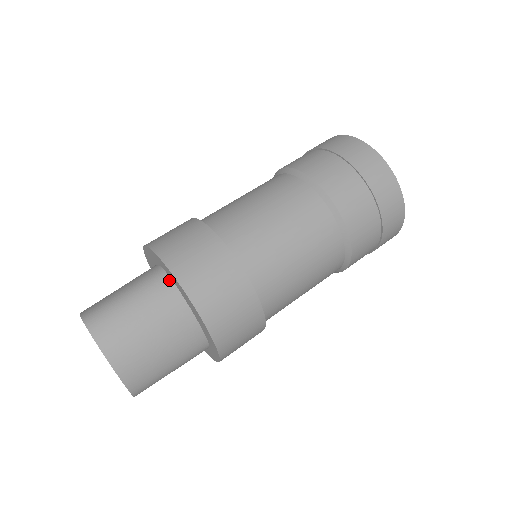
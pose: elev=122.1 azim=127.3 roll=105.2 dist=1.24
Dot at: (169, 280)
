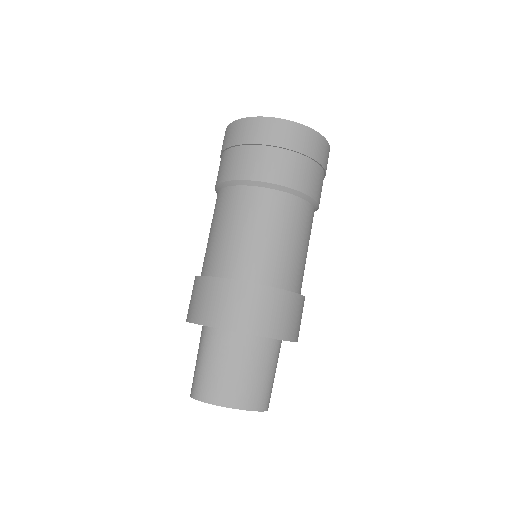
Dot at: (212, 329)
